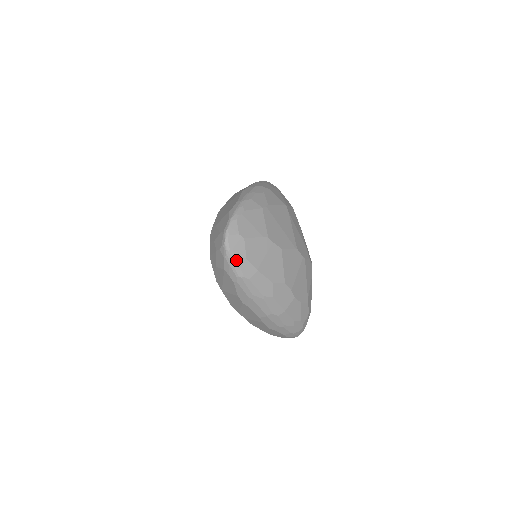
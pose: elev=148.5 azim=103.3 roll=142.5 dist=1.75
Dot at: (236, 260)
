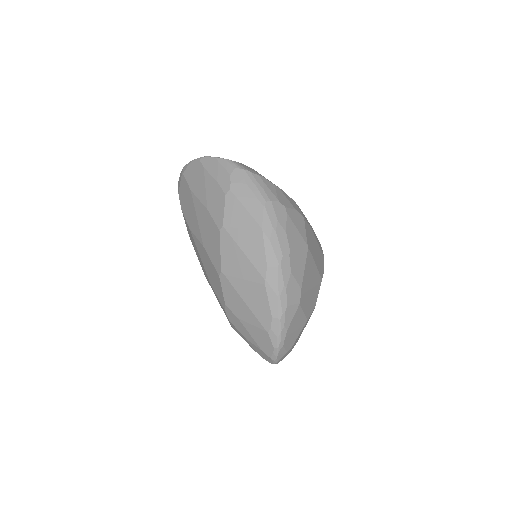
Dot at: occluded
